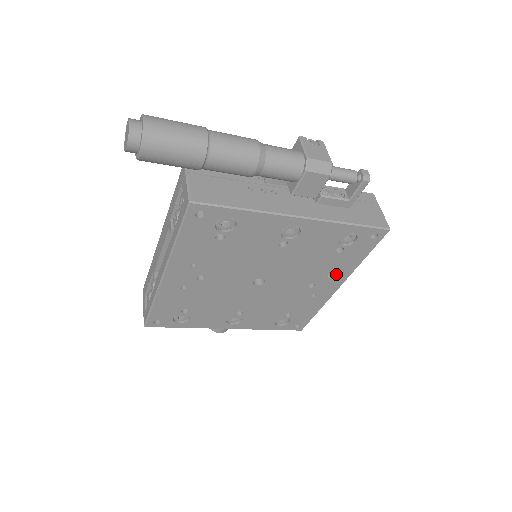
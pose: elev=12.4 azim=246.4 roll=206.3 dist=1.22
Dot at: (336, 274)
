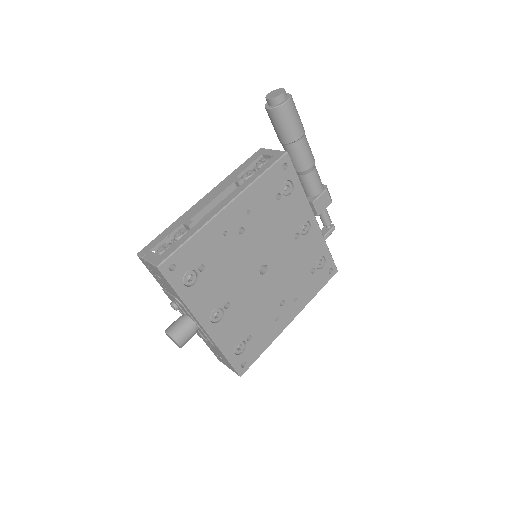
Dot at: (299, 300)
